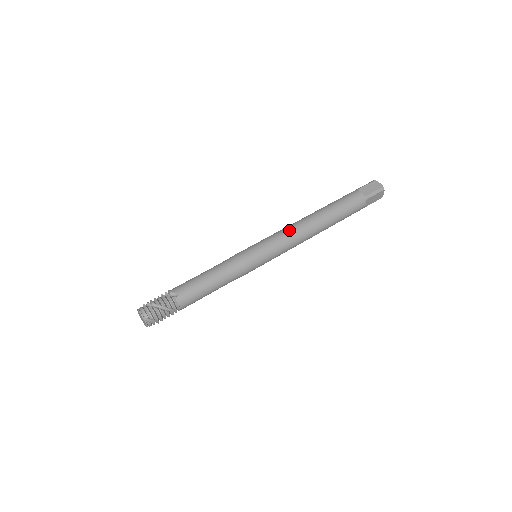
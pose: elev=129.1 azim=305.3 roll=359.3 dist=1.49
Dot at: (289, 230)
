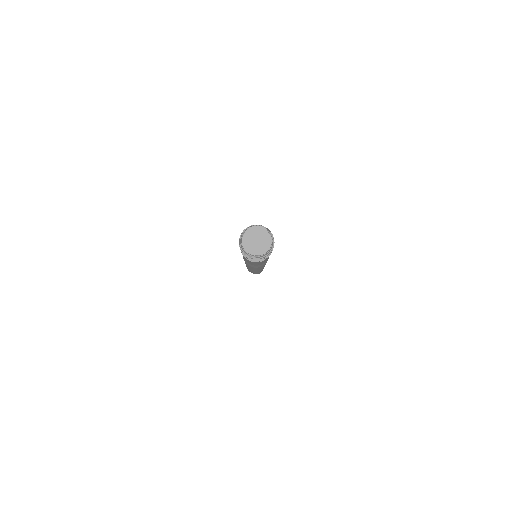
Dot at: occluded
